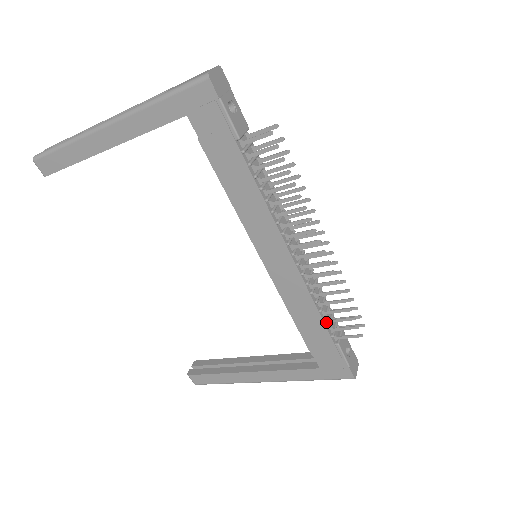
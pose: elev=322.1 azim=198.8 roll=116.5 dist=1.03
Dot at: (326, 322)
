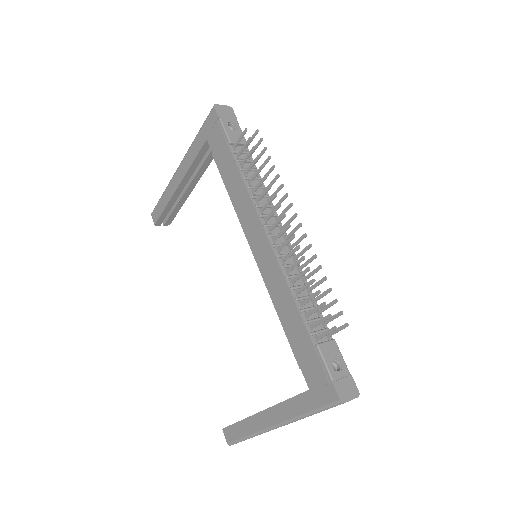
Dot at: (305, 316)
